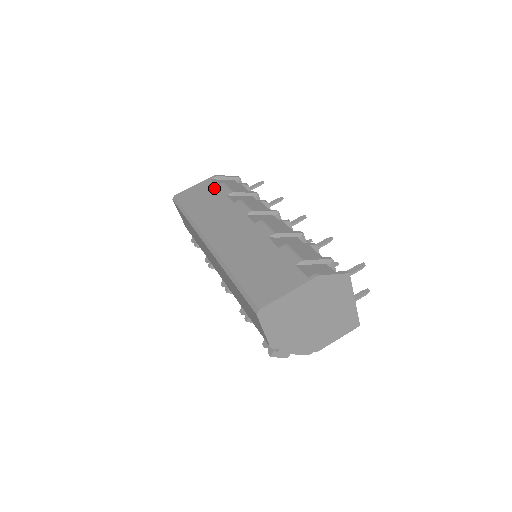
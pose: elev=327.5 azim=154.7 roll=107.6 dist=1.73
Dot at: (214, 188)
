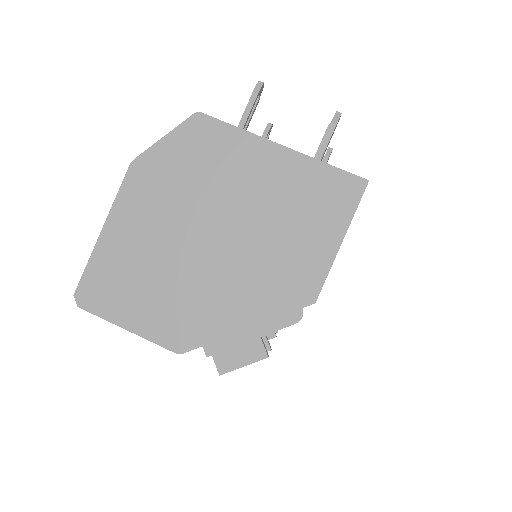
Dot at: occluded
